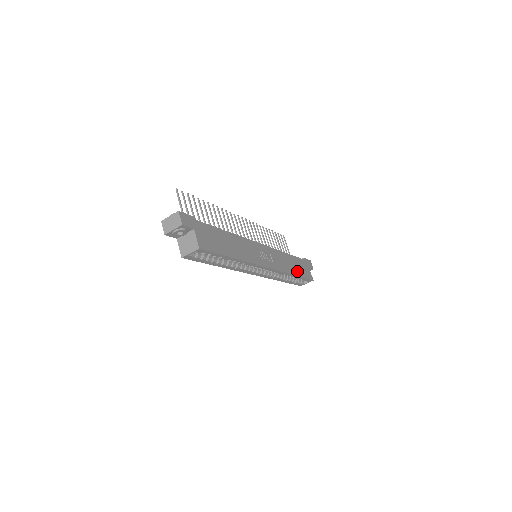
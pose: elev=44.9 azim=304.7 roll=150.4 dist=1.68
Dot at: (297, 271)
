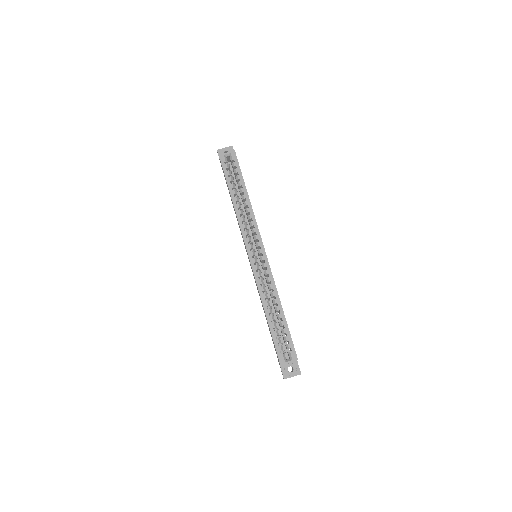
Dot at: occluded
